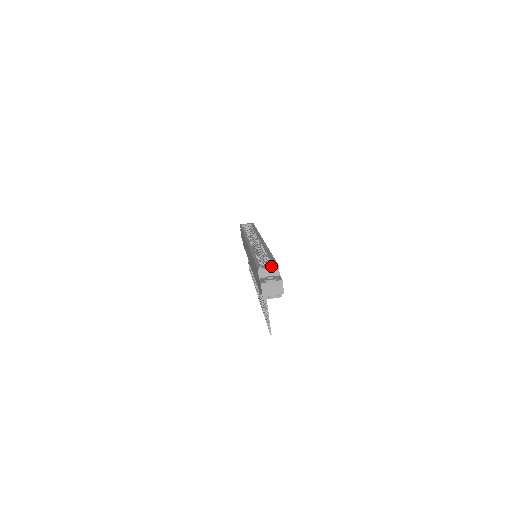
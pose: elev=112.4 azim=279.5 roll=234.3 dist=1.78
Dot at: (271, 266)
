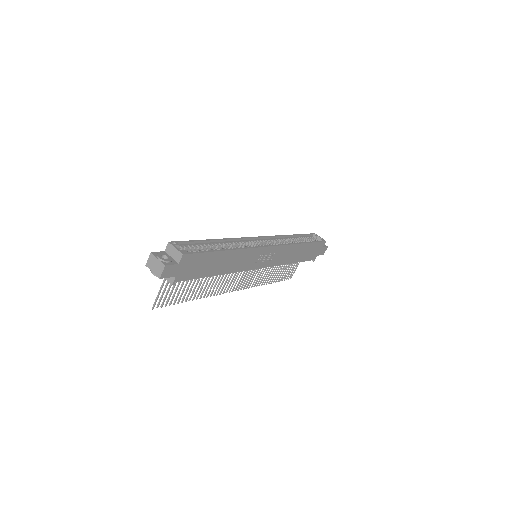
Dot at: (178, 249)
